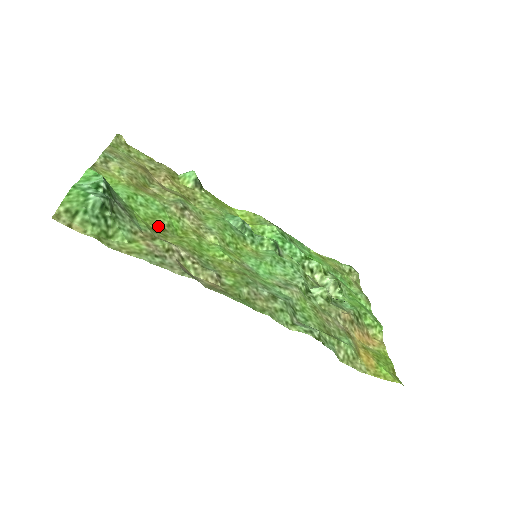
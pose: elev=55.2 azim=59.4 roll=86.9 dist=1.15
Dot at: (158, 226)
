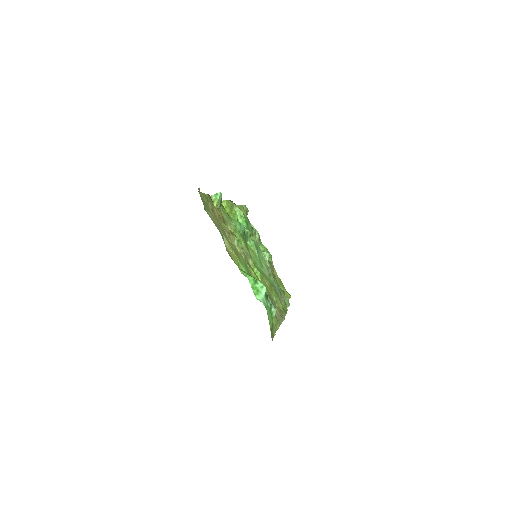
Dot at: occluded
